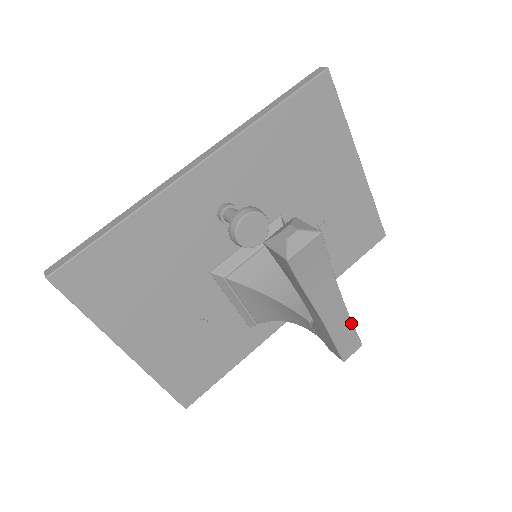
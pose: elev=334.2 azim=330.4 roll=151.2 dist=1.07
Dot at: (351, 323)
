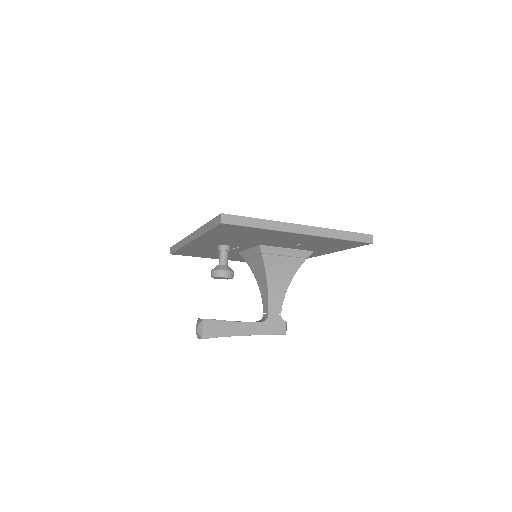
Dot at: occluded
